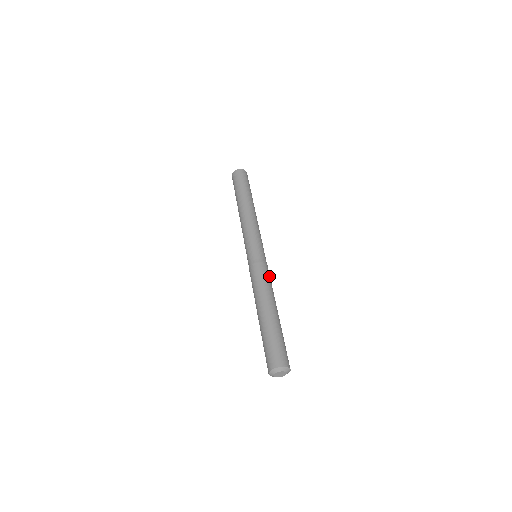
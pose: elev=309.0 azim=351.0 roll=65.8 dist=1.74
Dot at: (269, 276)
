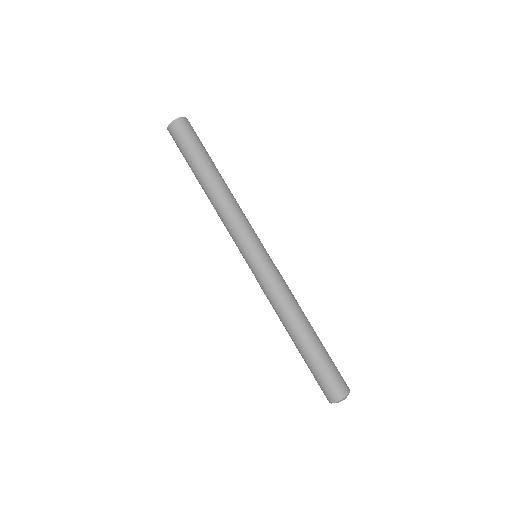
Dot at: (285, 283)
